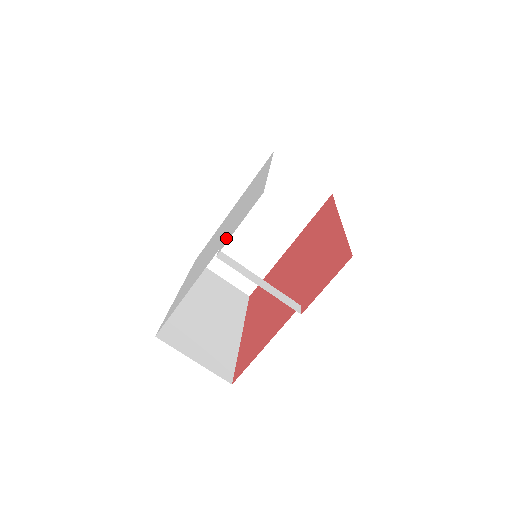
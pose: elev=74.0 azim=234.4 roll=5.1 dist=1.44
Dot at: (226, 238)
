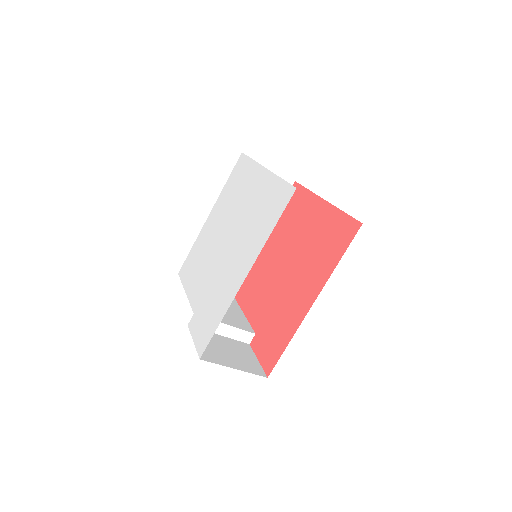
Dot at: (197, 314)
